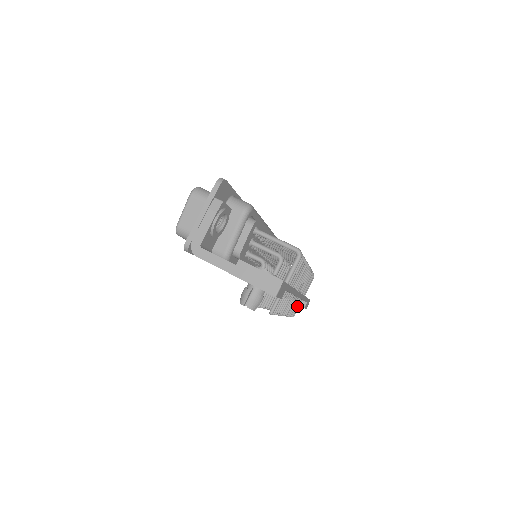
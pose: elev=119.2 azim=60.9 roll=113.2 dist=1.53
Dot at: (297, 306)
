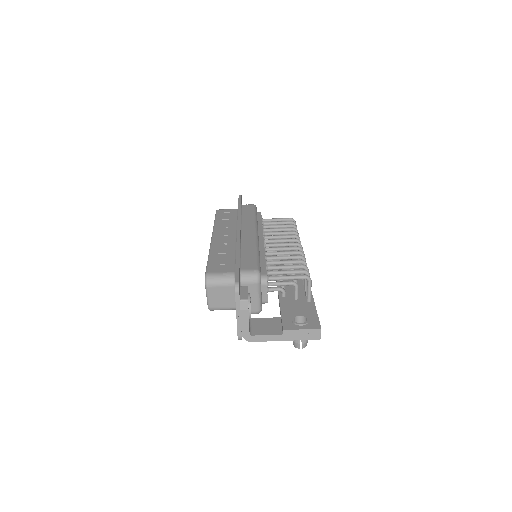
Dot at: occluded
